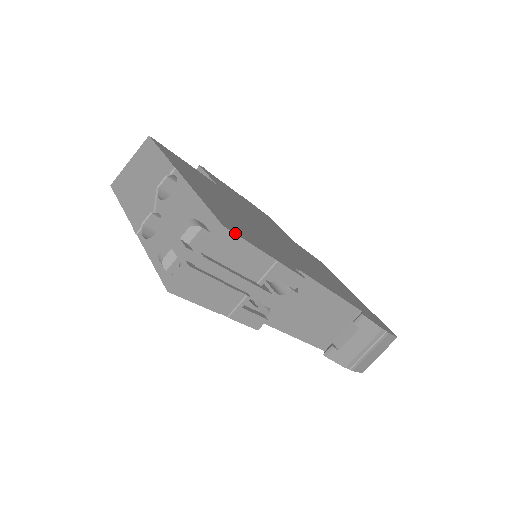
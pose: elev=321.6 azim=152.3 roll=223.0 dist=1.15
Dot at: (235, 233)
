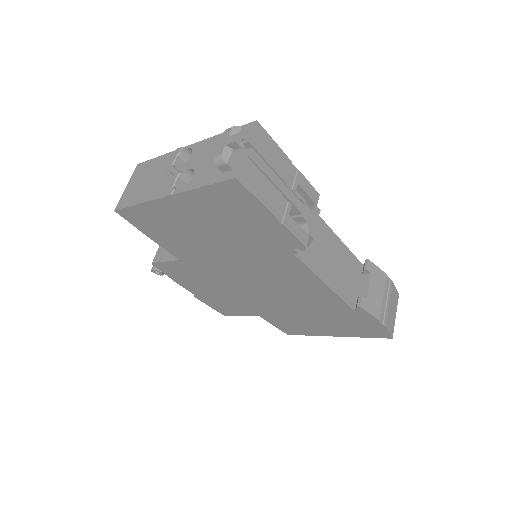
Dot at: (265, 131)
